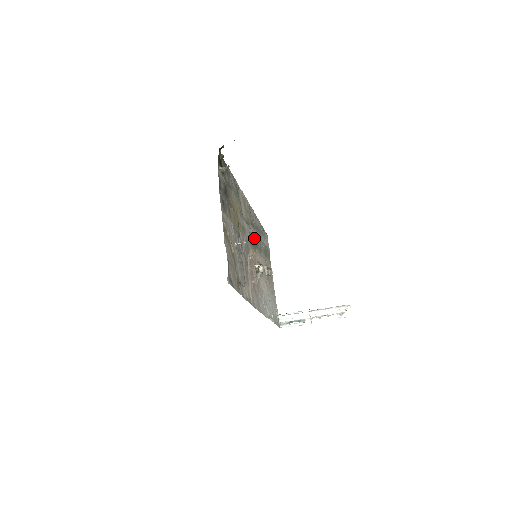
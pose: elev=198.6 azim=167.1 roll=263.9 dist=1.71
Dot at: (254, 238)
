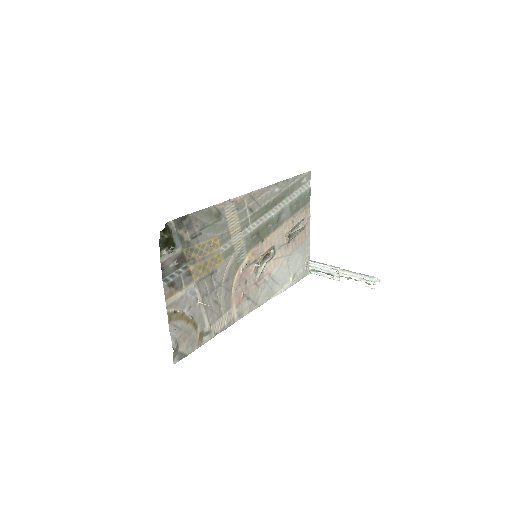
Dot at: (261, 227)
